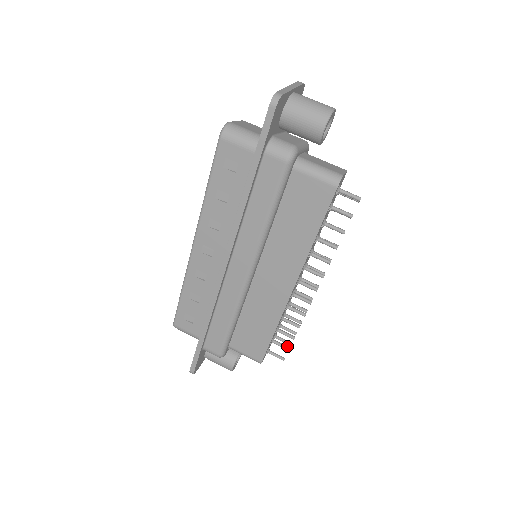
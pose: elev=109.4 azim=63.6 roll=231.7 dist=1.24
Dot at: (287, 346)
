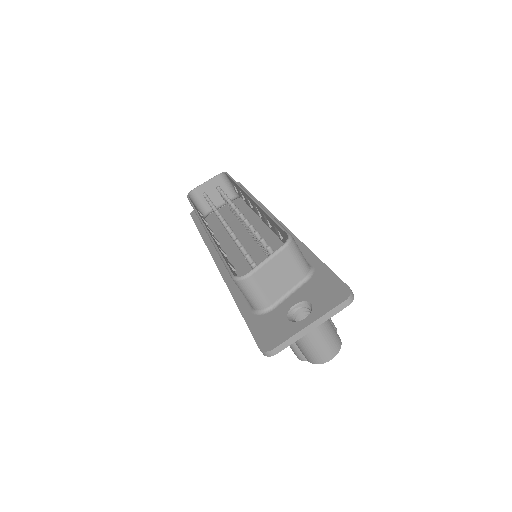
Dot at: occluded
